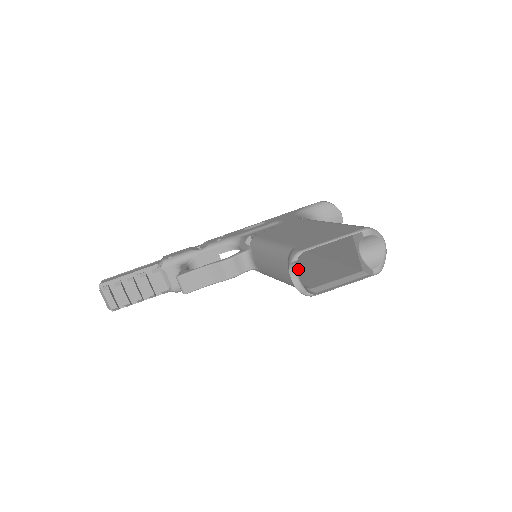
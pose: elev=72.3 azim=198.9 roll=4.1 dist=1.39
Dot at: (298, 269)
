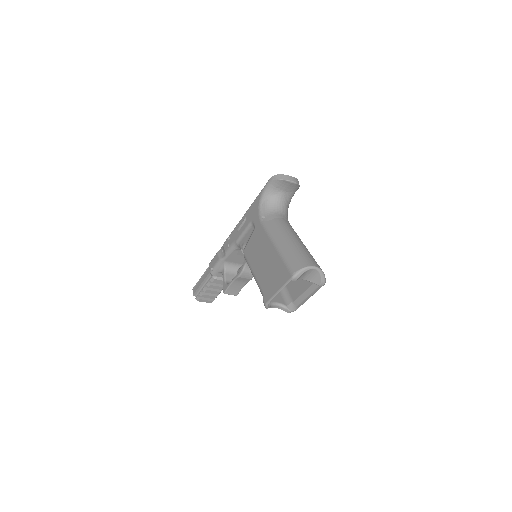
Dot at: occluded
